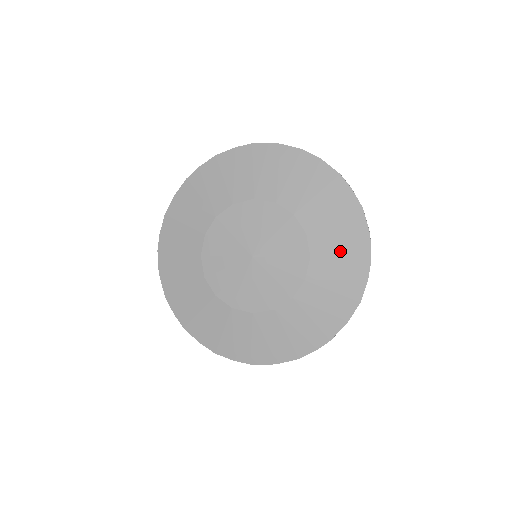
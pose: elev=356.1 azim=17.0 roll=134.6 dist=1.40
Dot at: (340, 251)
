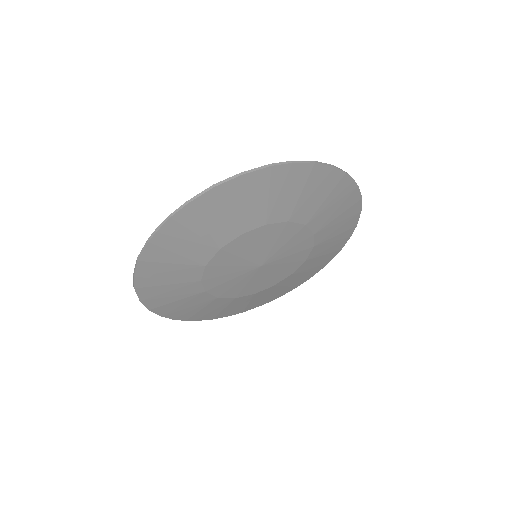
Dot at: (307, 272)
